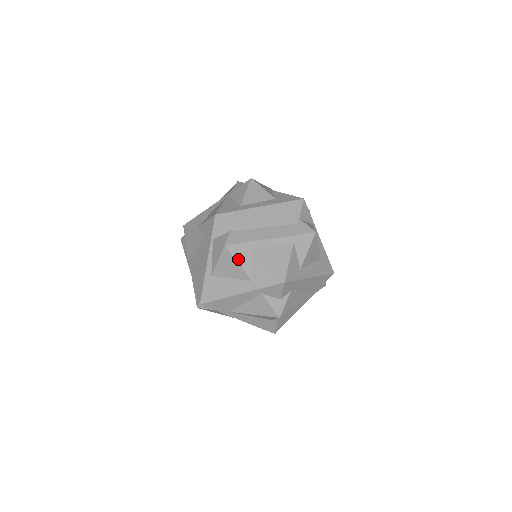
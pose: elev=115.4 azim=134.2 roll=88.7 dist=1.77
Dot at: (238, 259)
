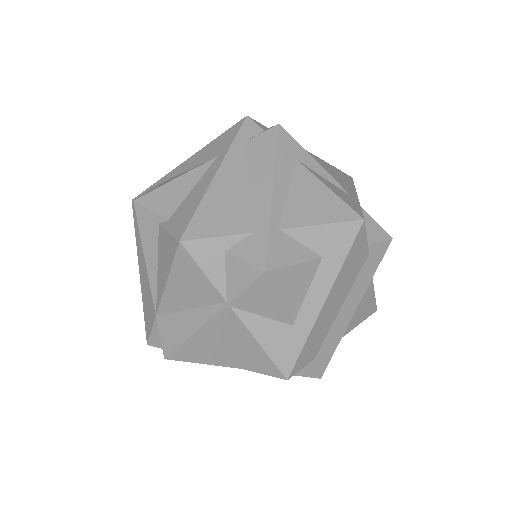
Dot at: occluded
